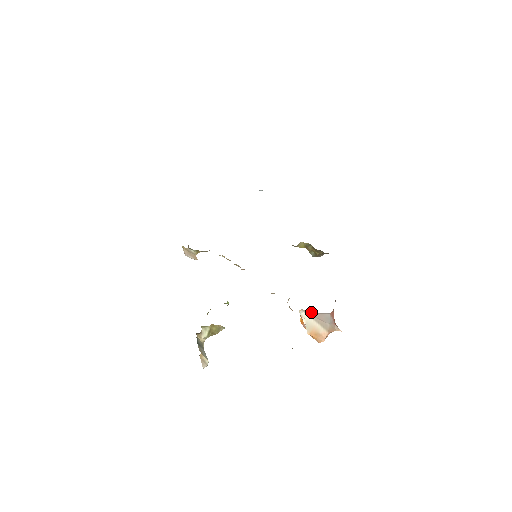
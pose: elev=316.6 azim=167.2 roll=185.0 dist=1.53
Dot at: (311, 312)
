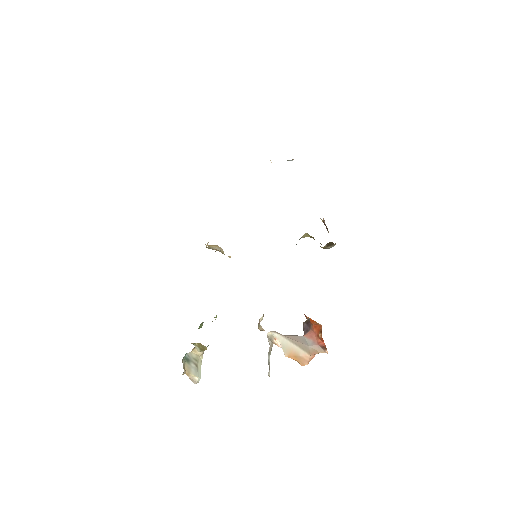
Dot at: occluded
